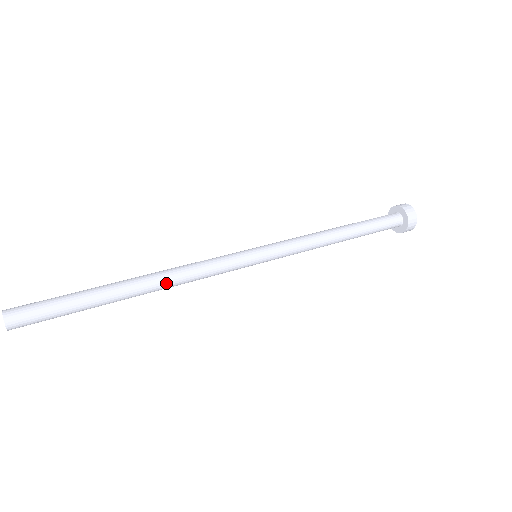
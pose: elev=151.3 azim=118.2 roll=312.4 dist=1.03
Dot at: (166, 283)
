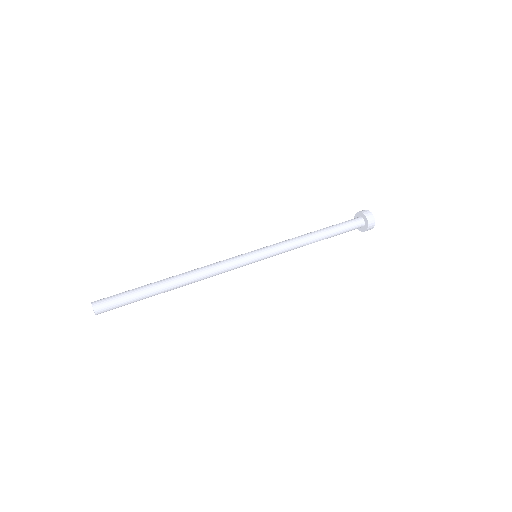
Dot at: (195, 280)
